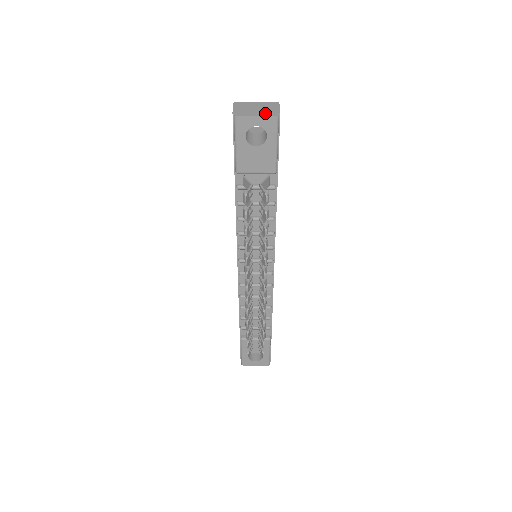
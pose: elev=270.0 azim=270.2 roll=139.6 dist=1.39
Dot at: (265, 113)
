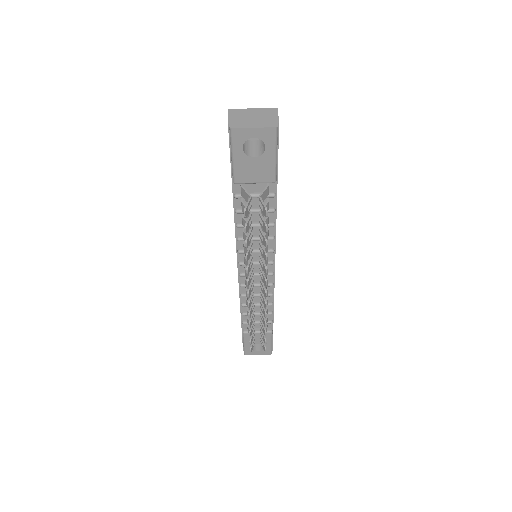
Dot at: (263, 124)
